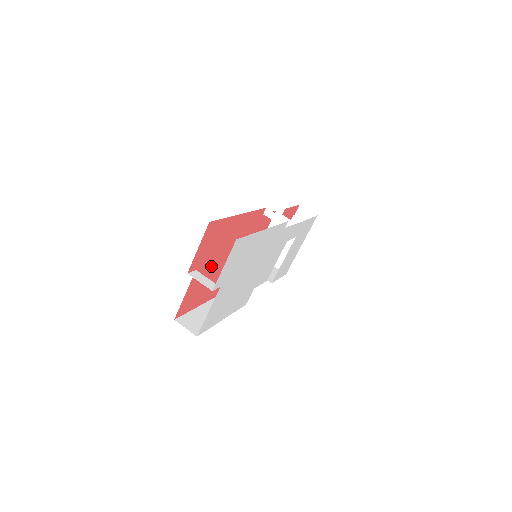
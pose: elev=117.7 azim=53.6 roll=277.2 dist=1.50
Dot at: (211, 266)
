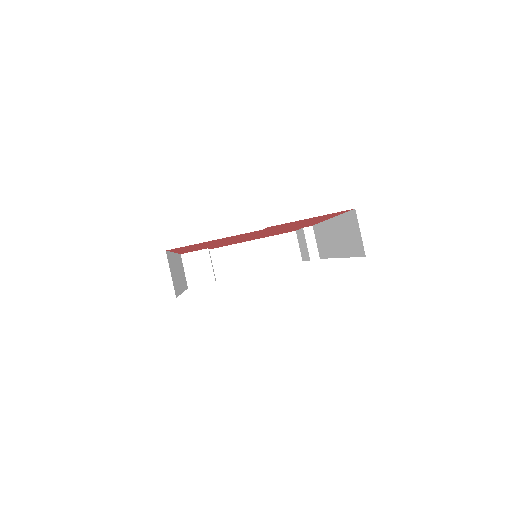
Dot at: occluded
